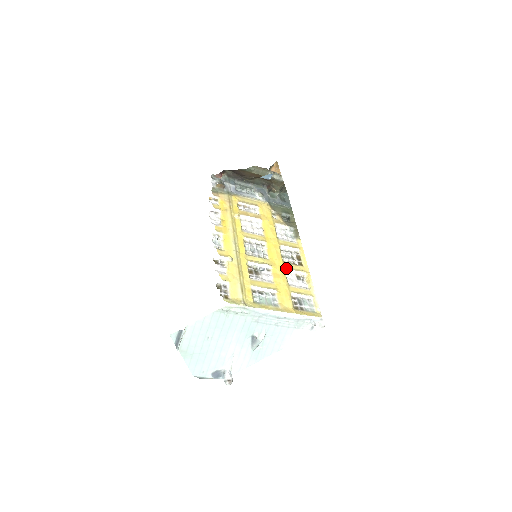
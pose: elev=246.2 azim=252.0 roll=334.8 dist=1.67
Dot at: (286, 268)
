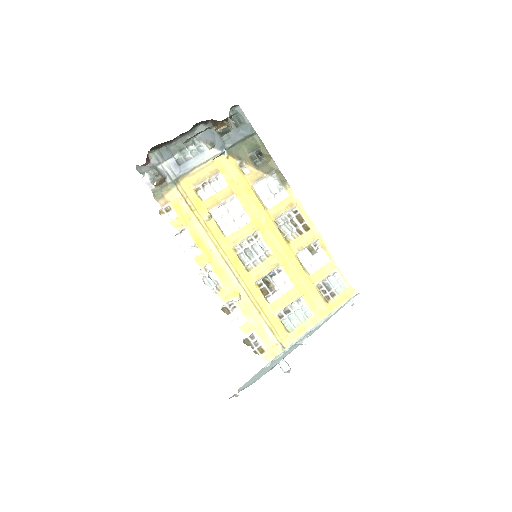
Dot at: (295, 252)
